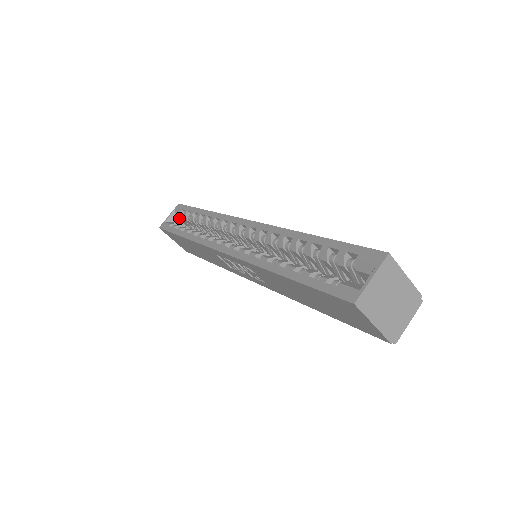
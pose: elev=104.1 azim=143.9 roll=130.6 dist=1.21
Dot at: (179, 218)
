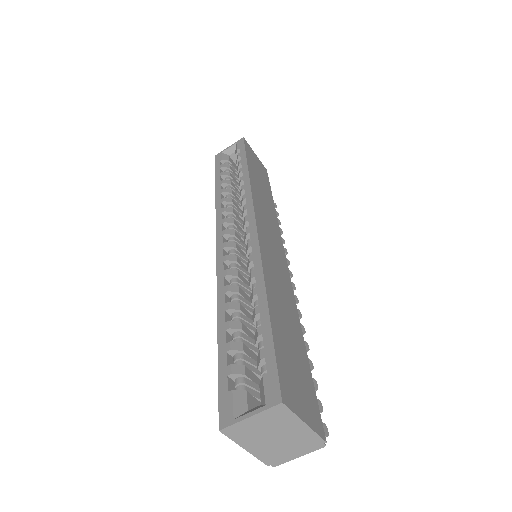
Dot at: occluded
